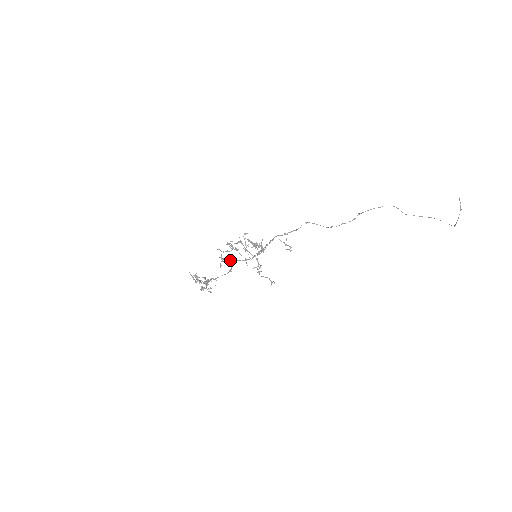
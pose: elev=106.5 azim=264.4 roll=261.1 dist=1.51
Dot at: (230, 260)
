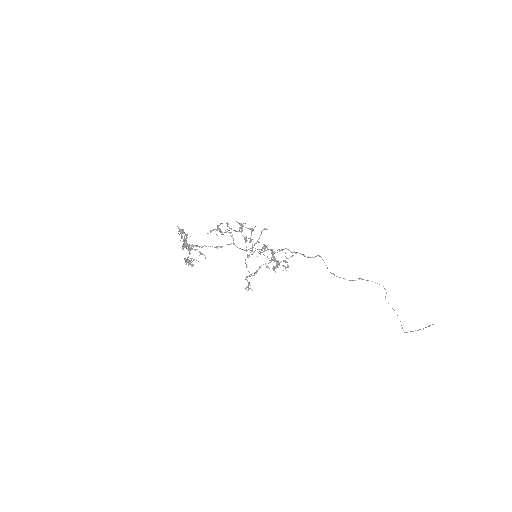
Dot at: occluded
